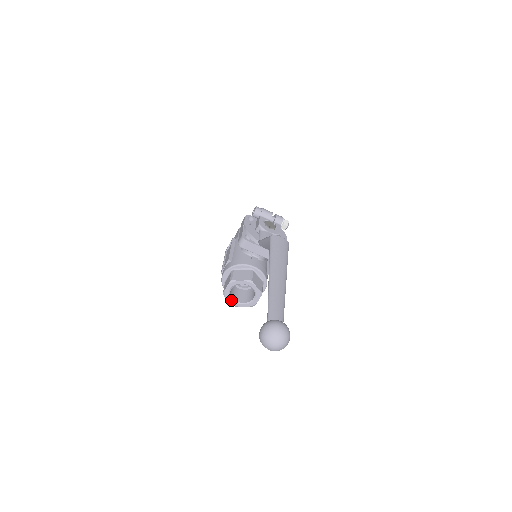
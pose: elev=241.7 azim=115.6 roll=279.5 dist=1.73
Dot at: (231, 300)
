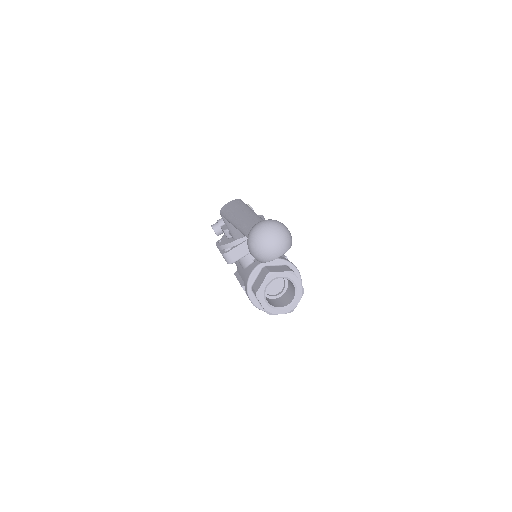
Dot at: (281, 310)
